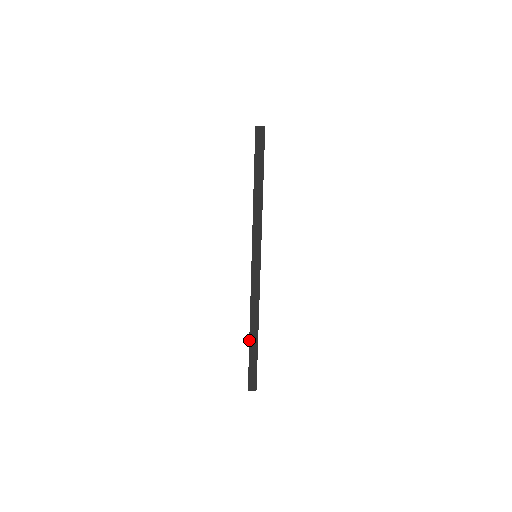
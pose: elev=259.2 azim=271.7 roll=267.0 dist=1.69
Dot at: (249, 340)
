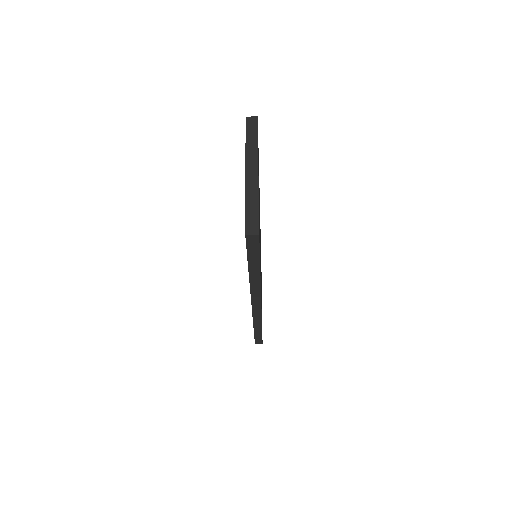
Dot at: occluded
